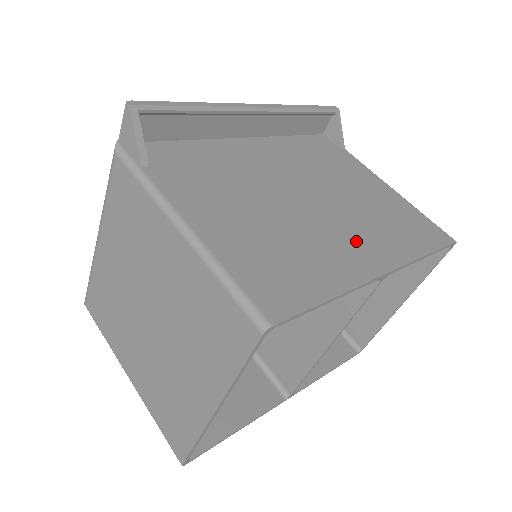
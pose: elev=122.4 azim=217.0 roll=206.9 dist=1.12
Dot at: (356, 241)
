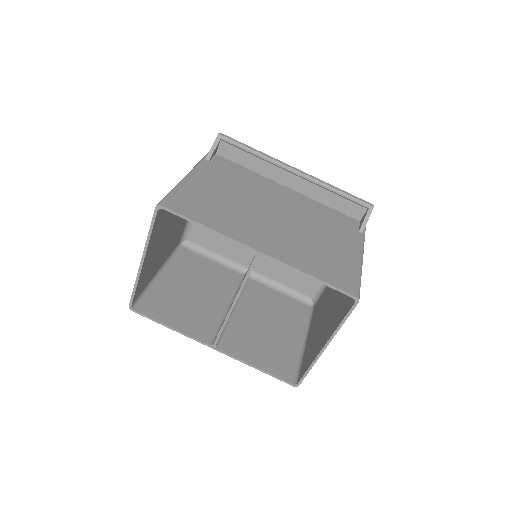
Dot at: (268, 237)
